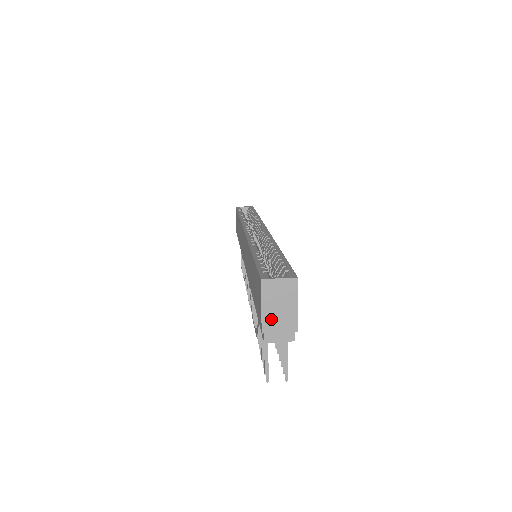
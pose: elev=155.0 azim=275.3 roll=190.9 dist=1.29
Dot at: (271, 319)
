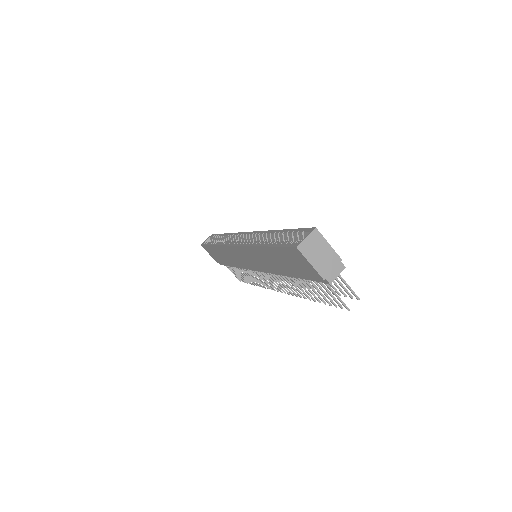
Dot at: (322, 266)
